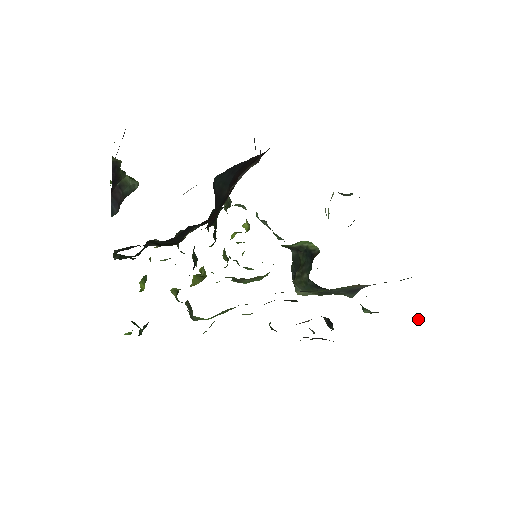
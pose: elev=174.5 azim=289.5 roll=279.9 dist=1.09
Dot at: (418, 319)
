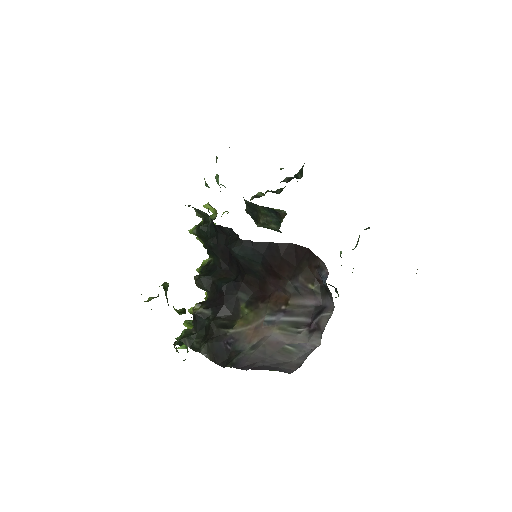
Dot at: occluded
